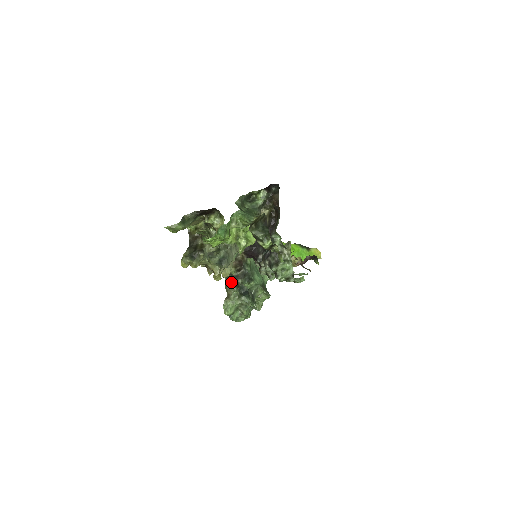
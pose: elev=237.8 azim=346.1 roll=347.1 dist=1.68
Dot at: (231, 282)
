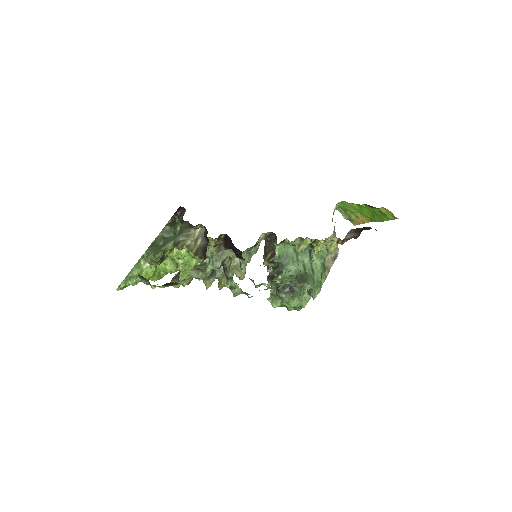
Dot at: (269, 275)
